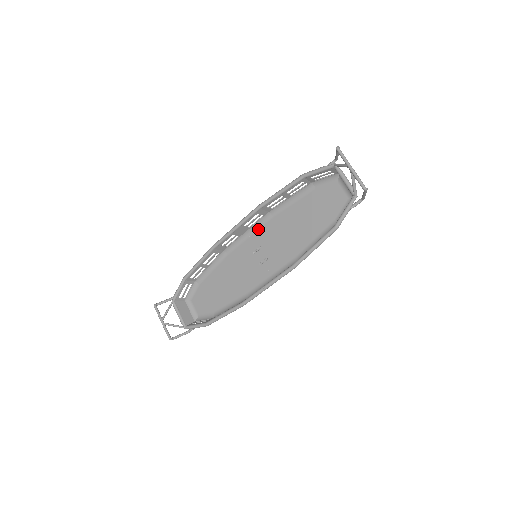
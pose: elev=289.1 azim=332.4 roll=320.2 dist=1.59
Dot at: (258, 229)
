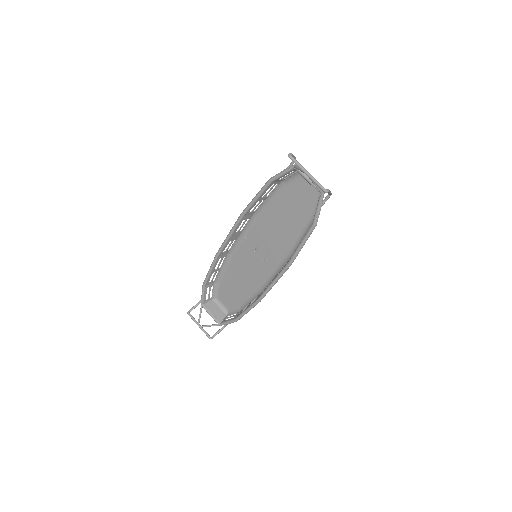
Dot at: (250, 230)
